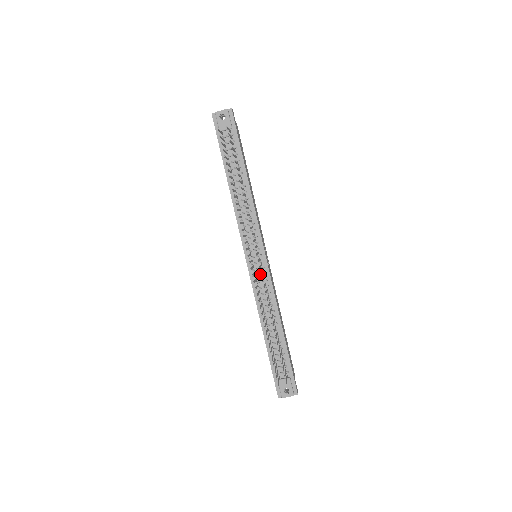
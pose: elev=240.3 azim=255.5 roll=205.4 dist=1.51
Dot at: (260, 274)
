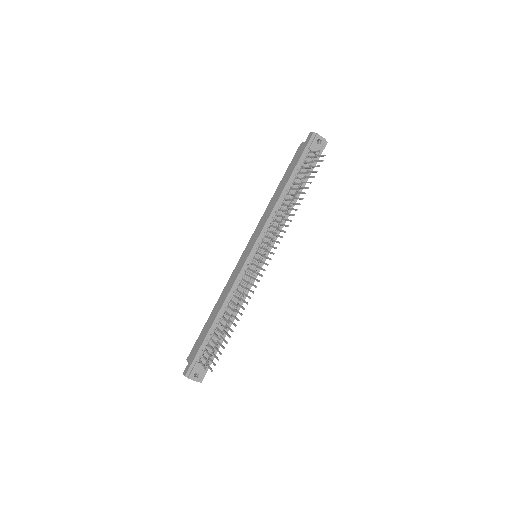
Dot at: (251, 272)
